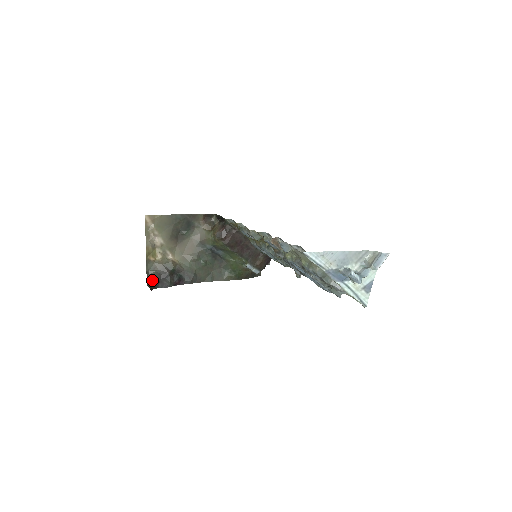
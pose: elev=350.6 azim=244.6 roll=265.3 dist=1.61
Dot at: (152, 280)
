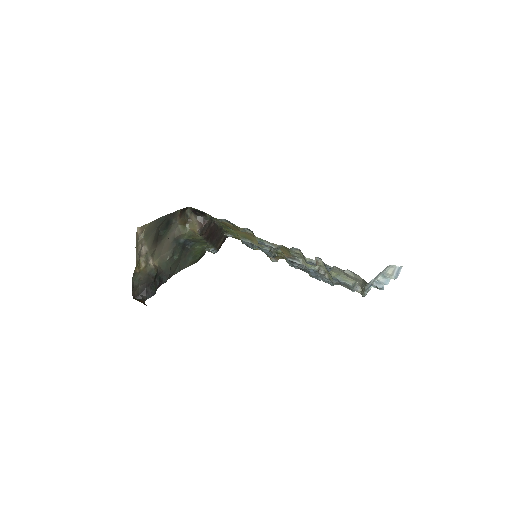
Dot at: (137, 292)
